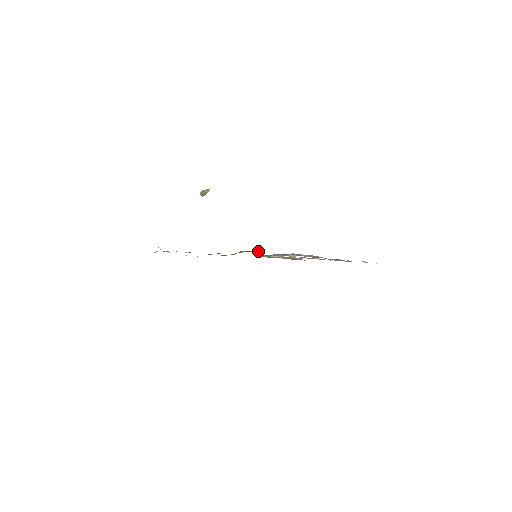
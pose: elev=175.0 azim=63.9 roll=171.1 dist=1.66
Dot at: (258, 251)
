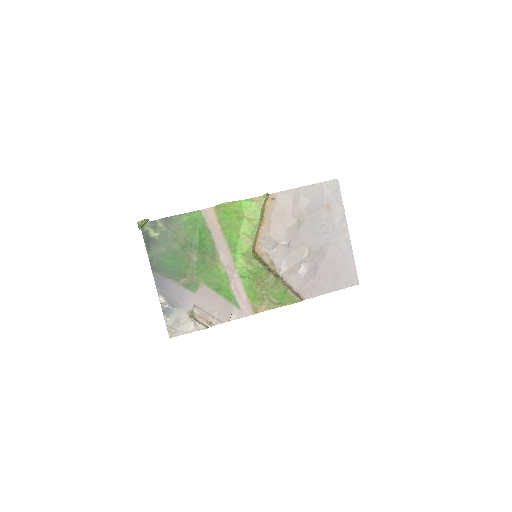
Dot at: (287, 291)
